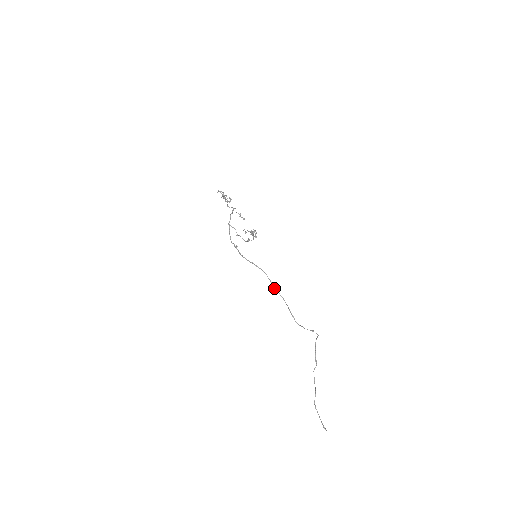
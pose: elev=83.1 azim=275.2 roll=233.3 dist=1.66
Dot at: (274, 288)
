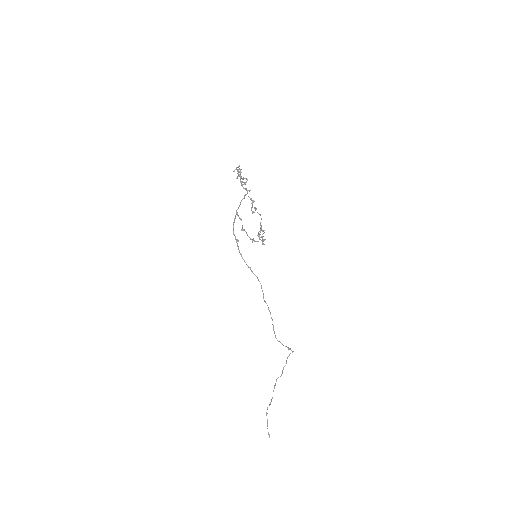
Dot at: (264, 301)
